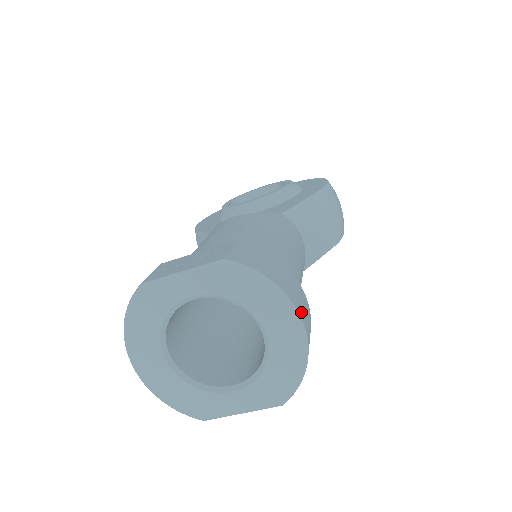
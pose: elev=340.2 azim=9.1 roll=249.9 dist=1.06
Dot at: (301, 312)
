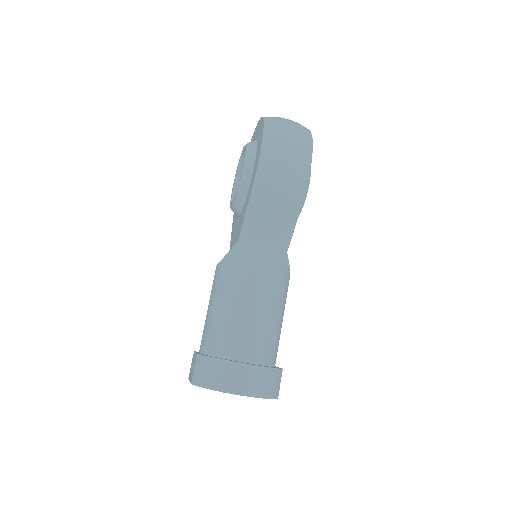
Dot at: (236, 389)
